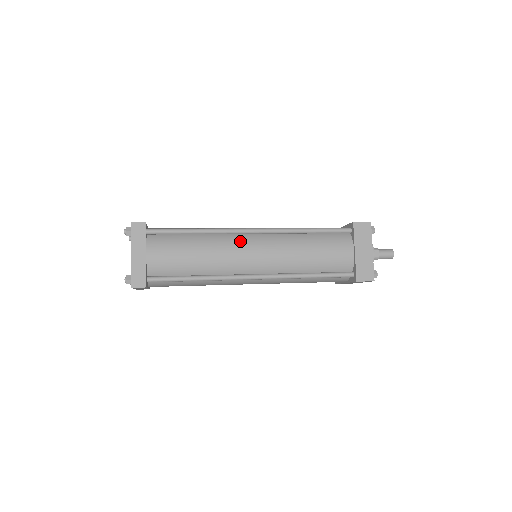
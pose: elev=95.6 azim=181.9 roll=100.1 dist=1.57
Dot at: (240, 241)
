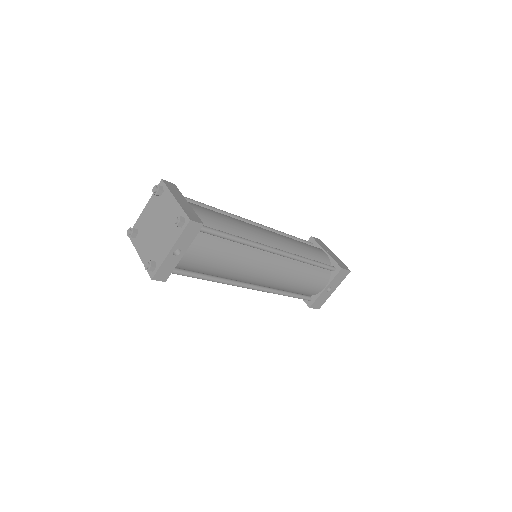
Dot at: occluded
